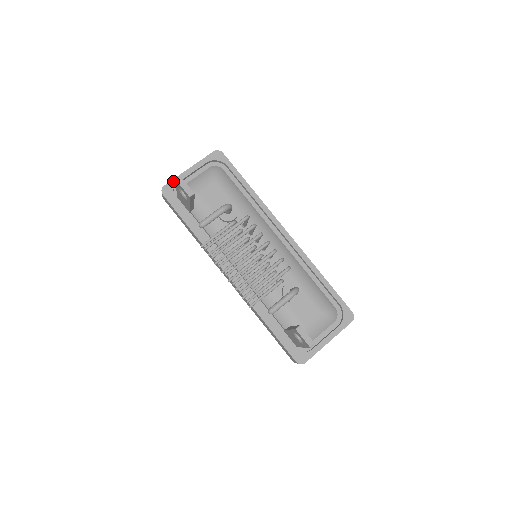
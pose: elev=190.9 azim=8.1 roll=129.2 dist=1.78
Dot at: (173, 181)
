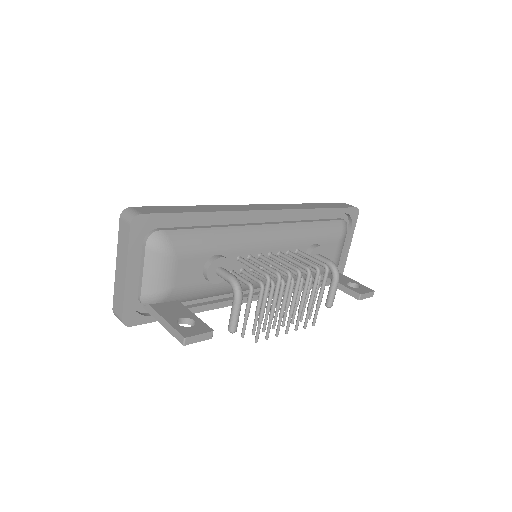
Dot at: (125, 305)
